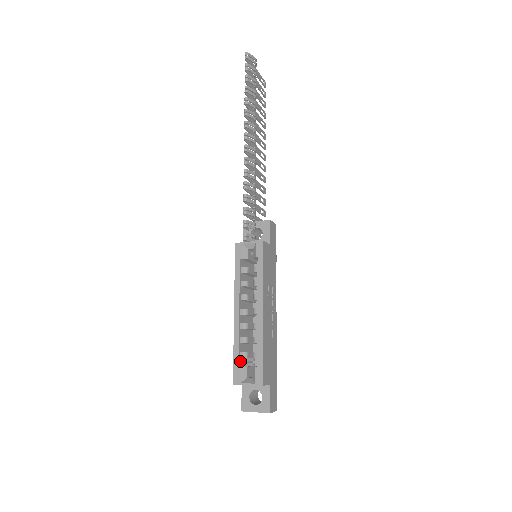
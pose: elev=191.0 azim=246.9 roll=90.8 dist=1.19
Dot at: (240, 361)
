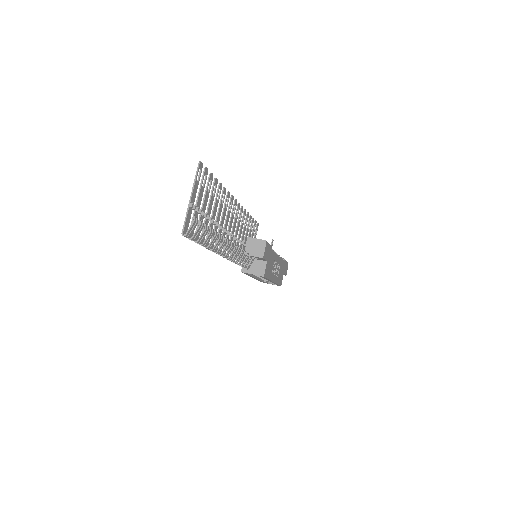
Dot at: occluded
